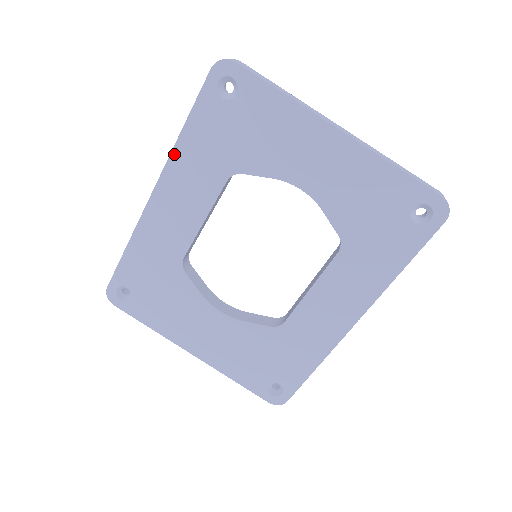
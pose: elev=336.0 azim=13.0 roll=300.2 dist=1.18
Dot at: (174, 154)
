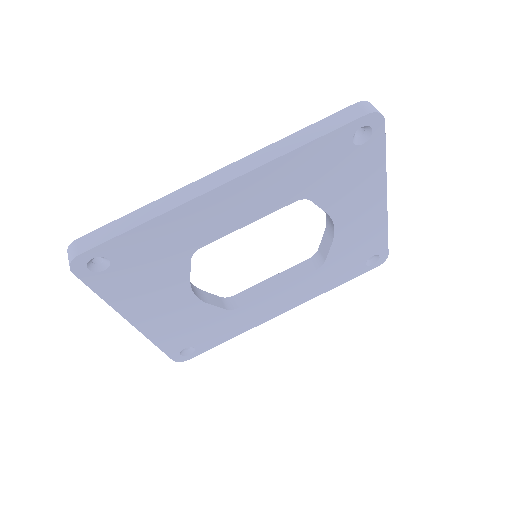
Dot at: (277, 161)
